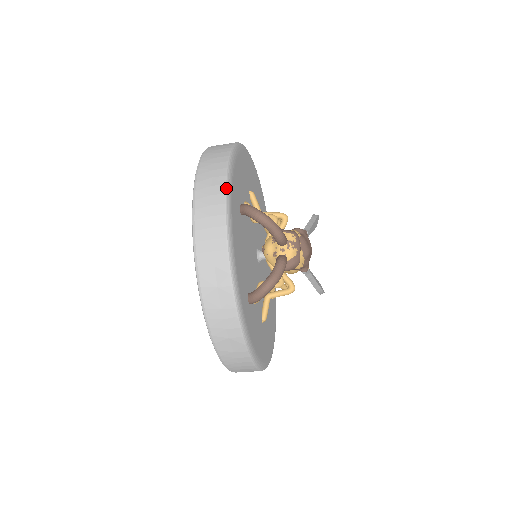
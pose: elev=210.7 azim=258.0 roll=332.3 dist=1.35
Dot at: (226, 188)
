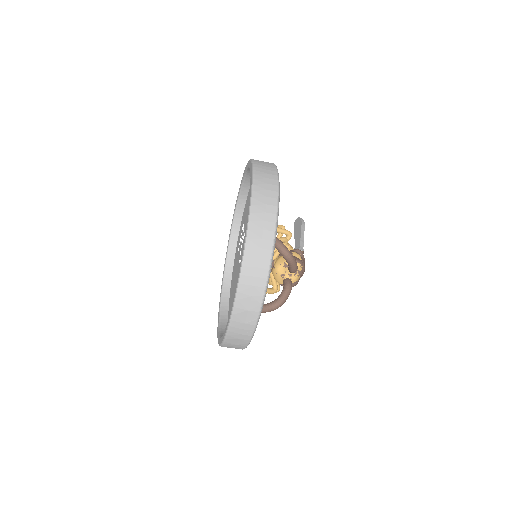
Dot at: (275, 236)
